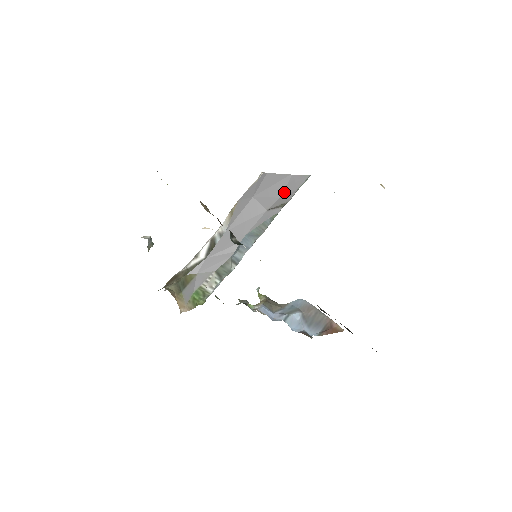
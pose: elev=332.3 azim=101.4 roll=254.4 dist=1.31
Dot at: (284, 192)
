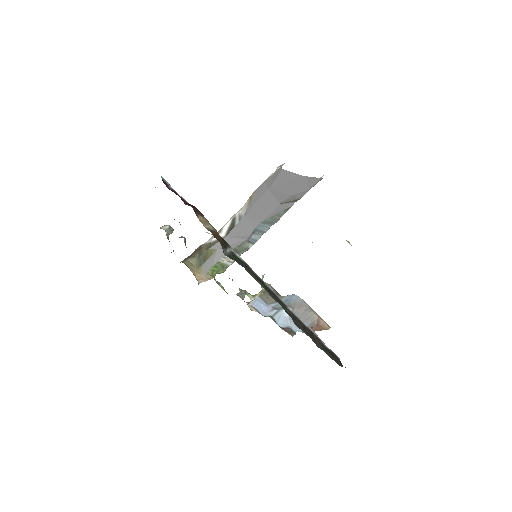
Dot at: (296, 191)
